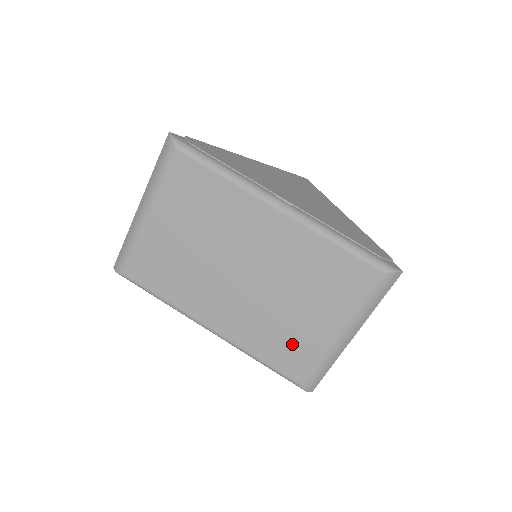
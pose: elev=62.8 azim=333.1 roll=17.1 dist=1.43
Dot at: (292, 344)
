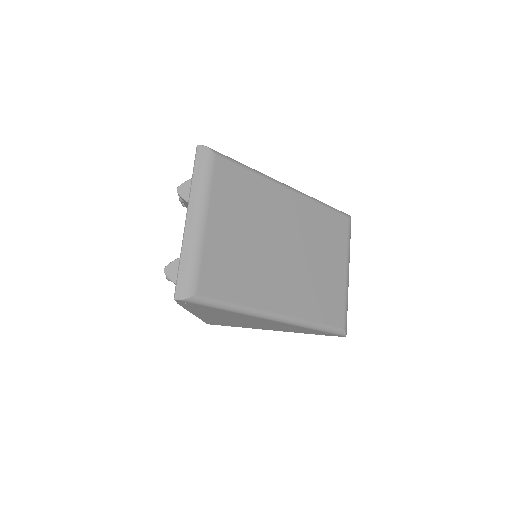
Dot at: (329, 296)
